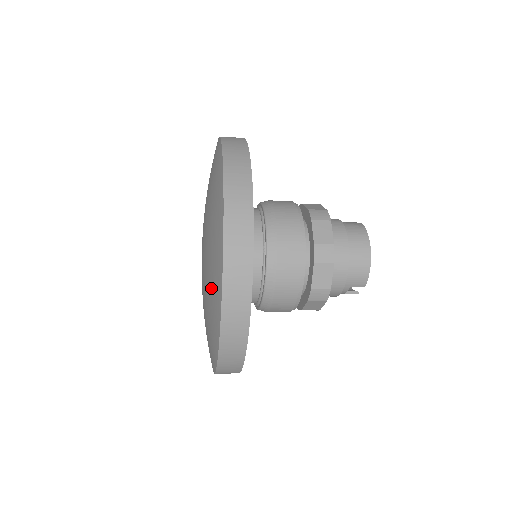
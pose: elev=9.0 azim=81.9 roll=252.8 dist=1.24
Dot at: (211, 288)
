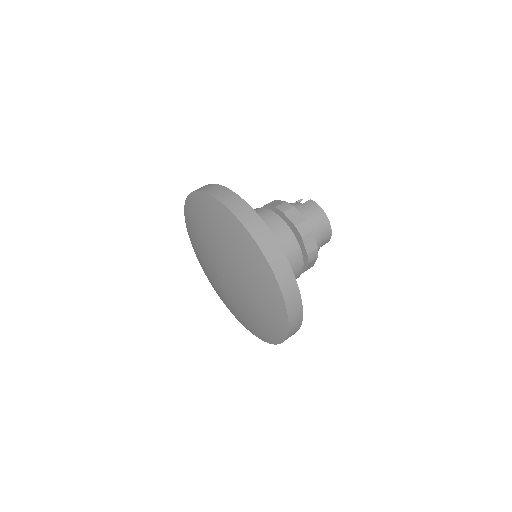
Dot at: (266, 322)
